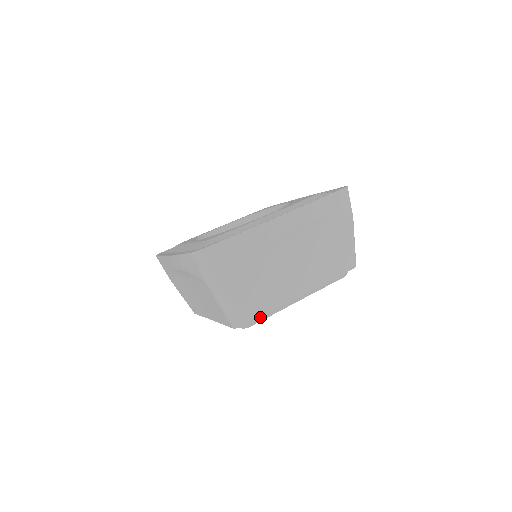
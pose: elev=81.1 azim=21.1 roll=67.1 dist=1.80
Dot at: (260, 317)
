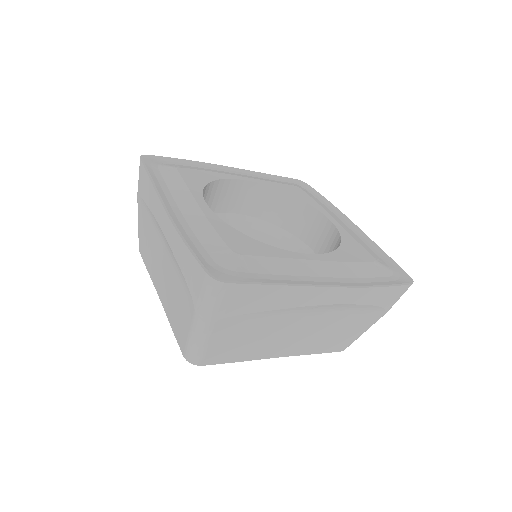
Dot at: occluded
